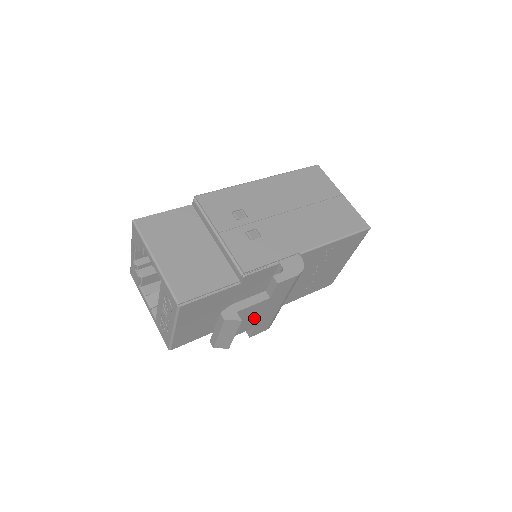
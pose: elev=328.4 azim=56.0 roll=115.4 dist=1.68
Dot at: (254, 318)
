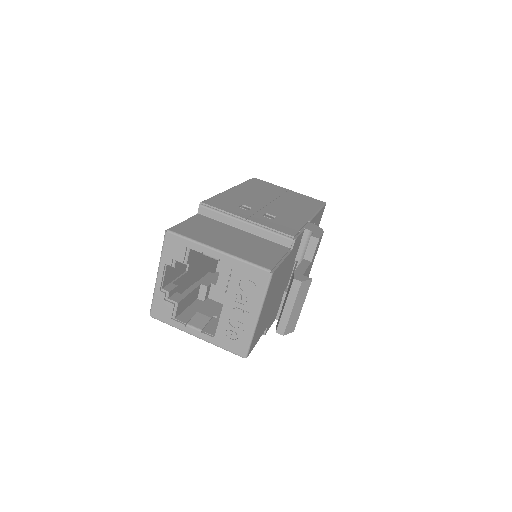
Dot at: occluded
